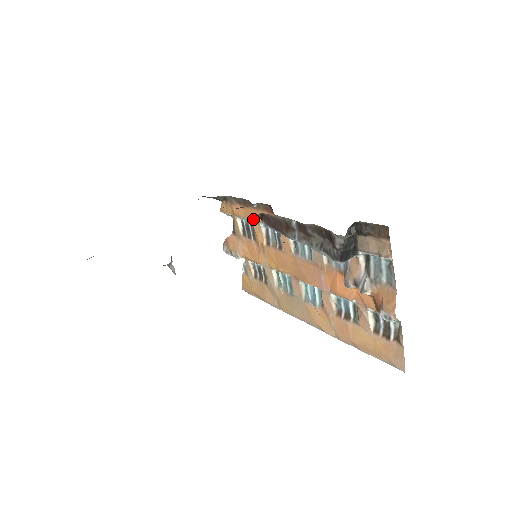
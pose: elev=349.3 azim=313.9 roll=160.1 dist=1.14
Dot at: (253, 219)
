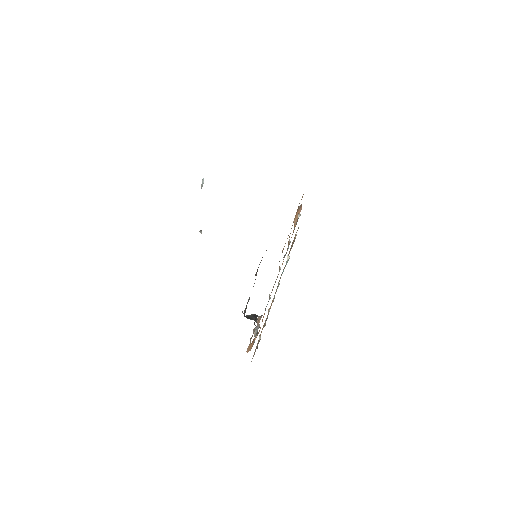
Dot at: occluded
